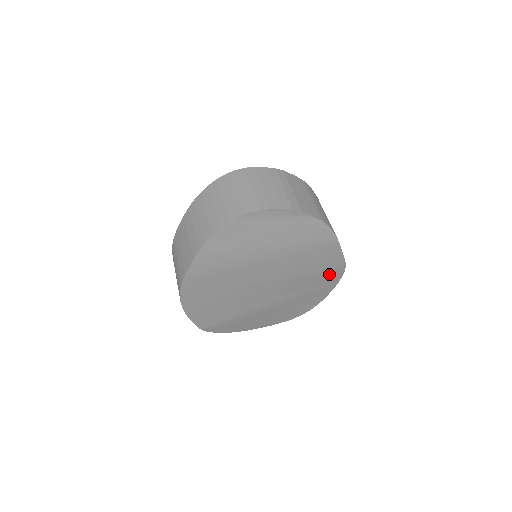
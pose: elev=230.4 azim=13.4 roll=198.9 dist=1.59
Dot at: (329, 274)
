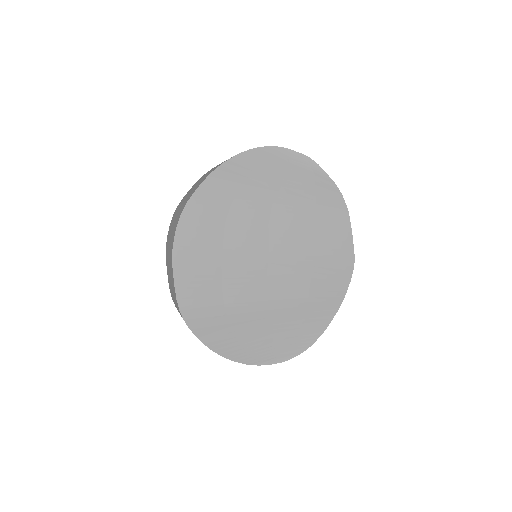
Dot at: (337, 270)
